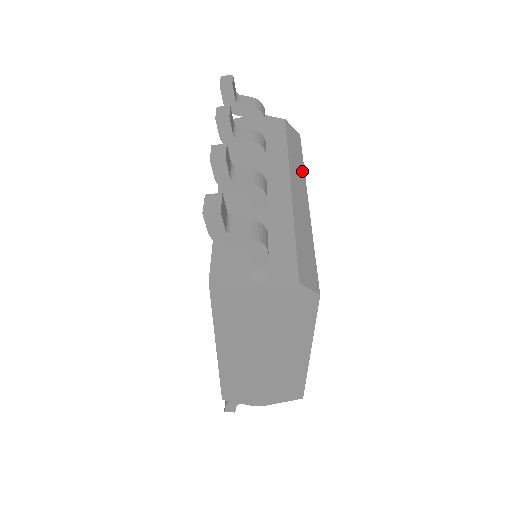
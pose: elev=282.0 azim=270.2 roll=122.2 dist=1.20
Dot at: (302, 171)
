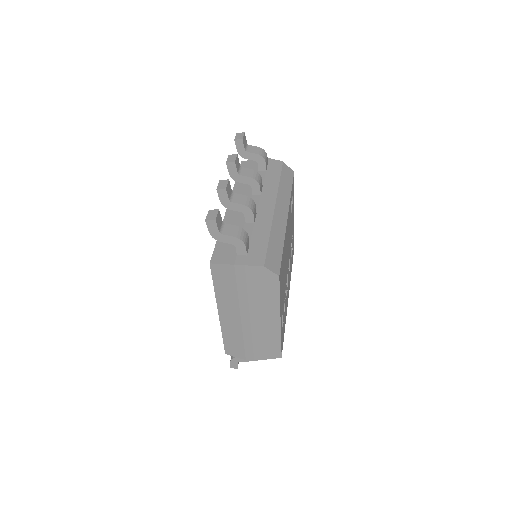
Dot at: (288, 198)
